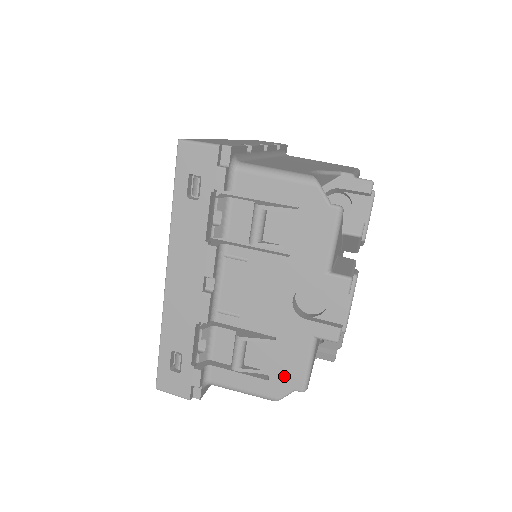
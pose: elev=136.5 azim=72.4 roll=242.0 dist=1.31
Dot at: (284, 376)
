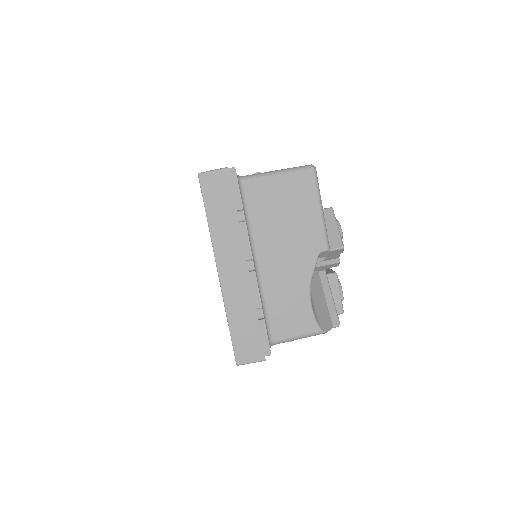
Dot at: occluded
